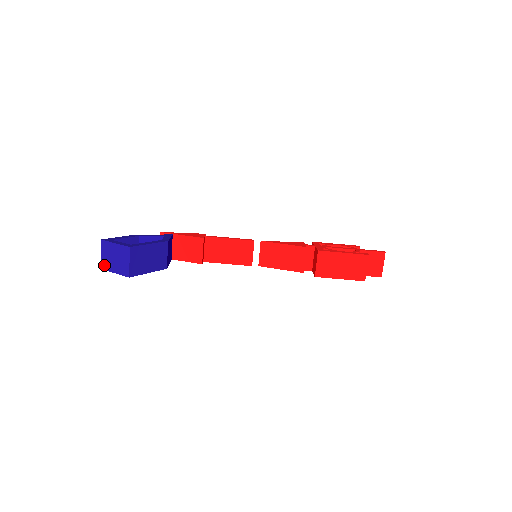
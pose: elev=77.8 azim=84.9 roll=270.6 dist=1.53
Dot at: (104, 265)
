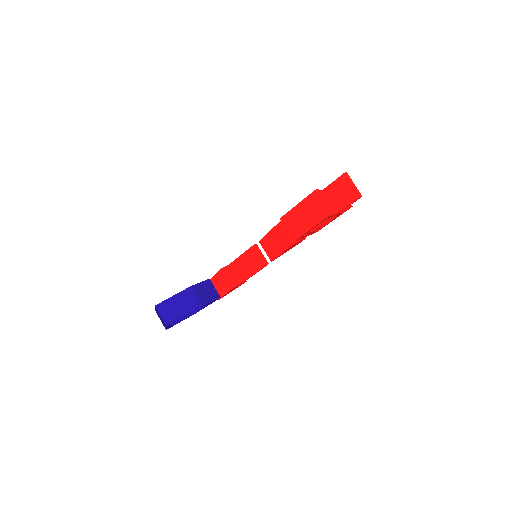
Dot at: (164, 326)
